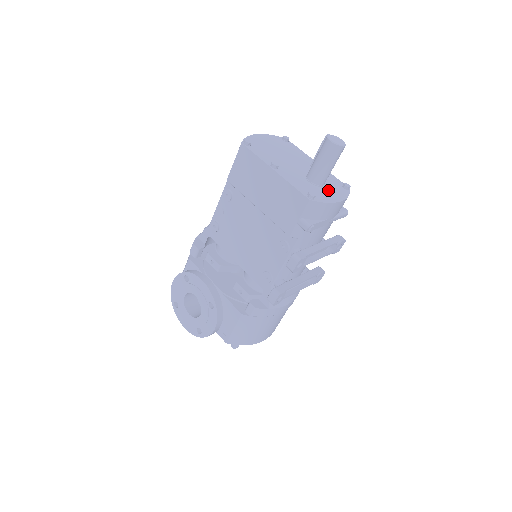
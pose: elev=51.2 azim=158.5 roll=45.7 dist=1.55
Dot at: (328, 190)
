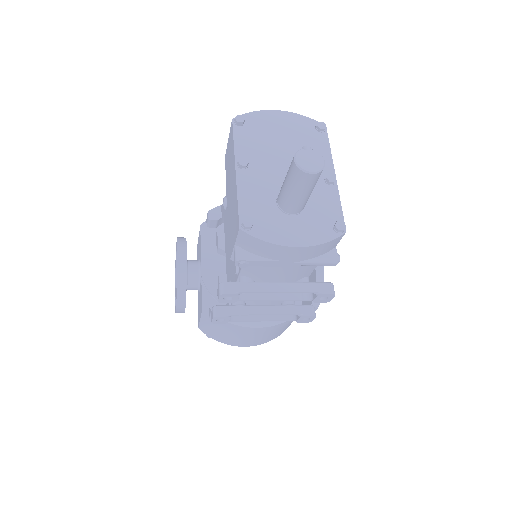
Dot at: (296, 223)
